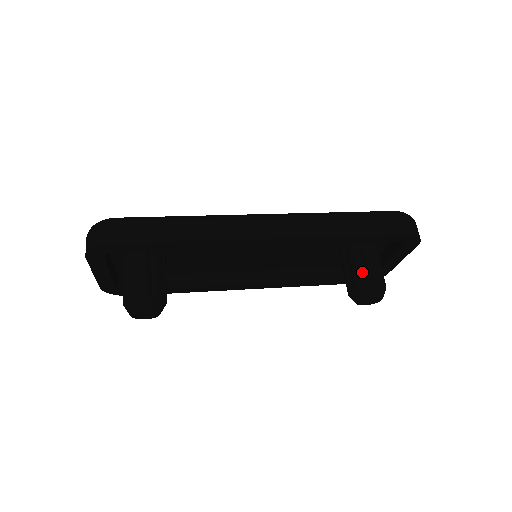
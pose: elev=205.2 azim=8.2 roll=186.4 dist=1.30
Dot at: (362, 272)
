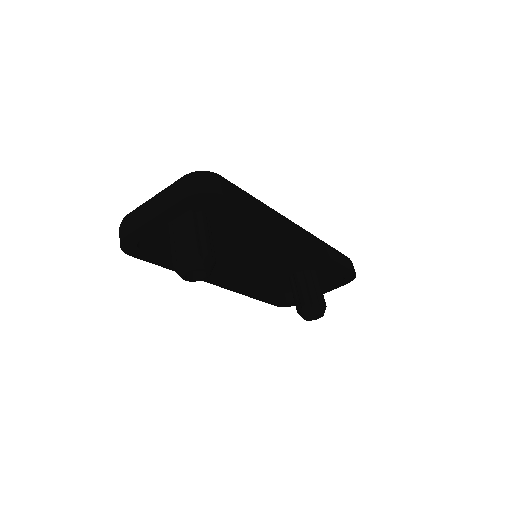
Dot at: (317, 293)
